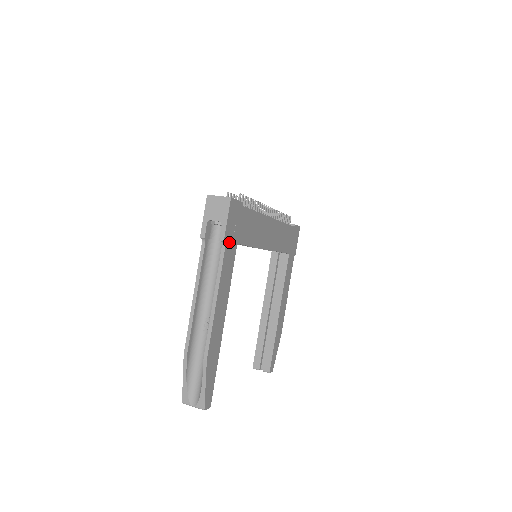
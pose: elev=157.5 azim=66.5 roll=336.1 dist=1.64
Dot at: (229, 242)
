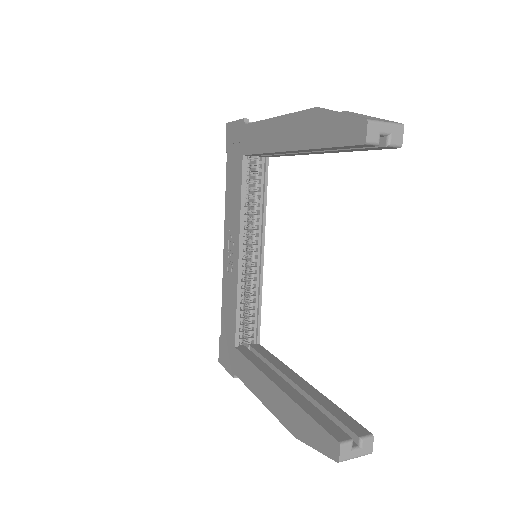
Dot at: occluded
